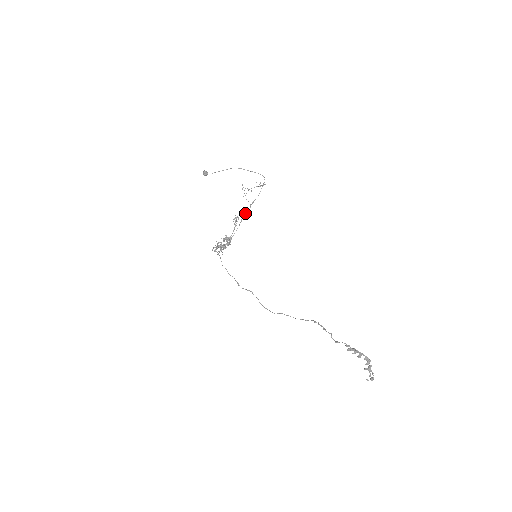
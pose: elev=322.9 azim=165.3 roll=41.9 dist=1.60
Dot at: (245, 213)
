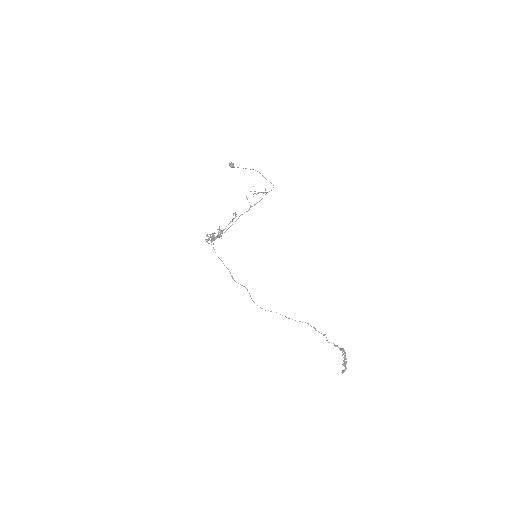
Dot at: (244, 212)
